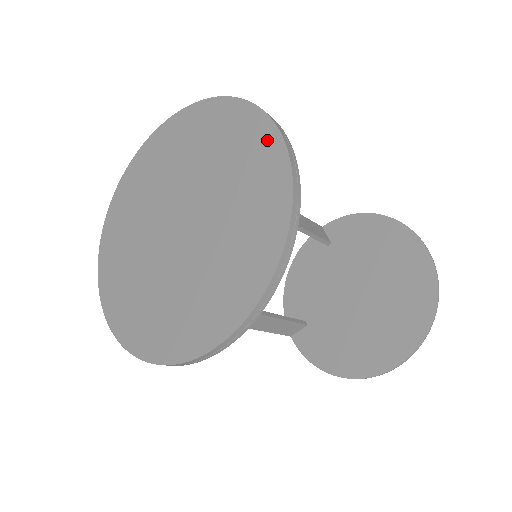
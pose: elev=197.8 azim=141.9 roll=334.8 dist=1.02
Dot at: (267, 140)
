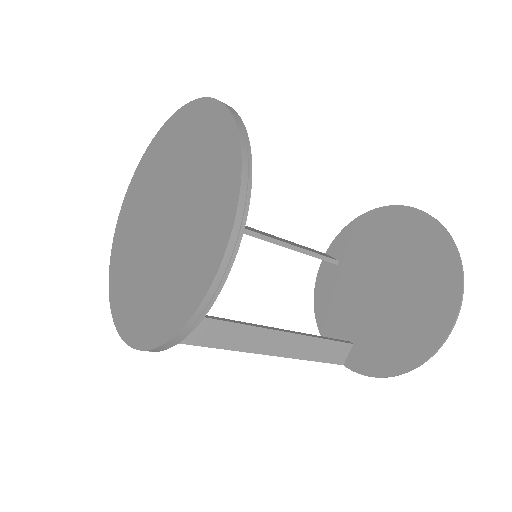
Dot at: (205, 110)
